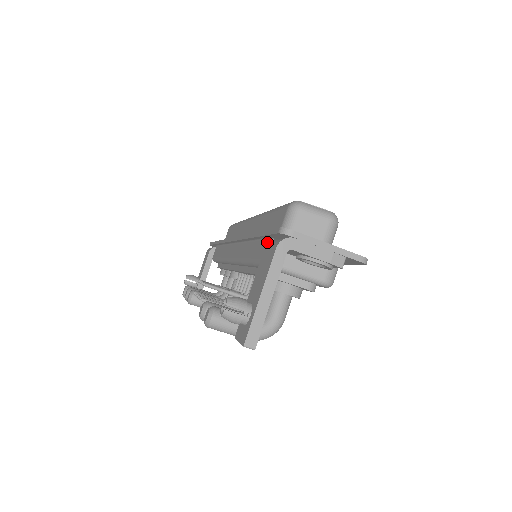
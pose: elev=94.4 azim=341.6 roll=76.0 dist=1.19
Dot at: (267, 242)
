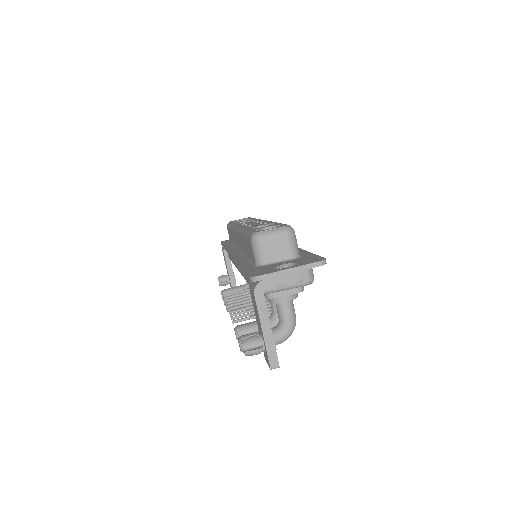
Dot at: occluded
